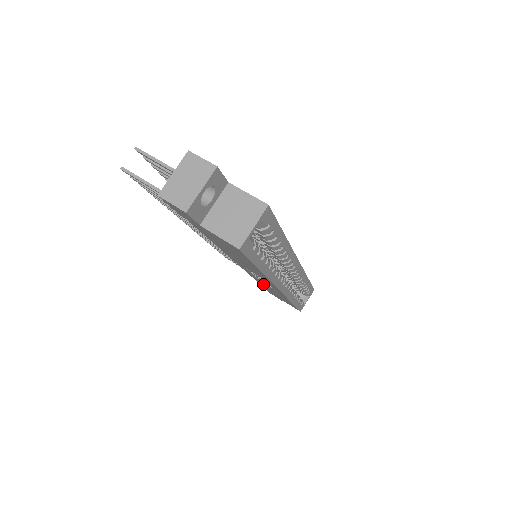
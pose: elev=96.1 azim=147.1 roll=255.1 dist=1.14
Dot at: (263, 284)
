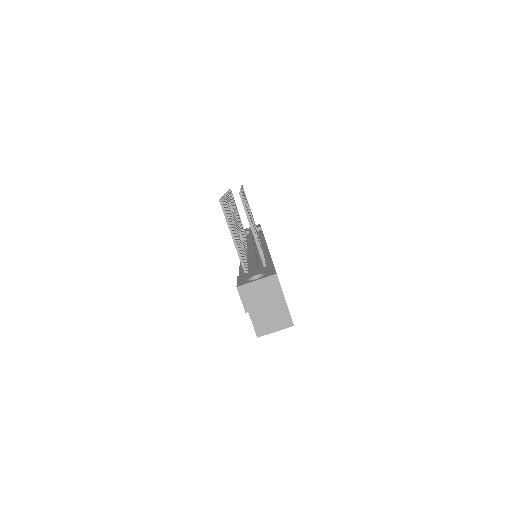
Dot at: occluded
